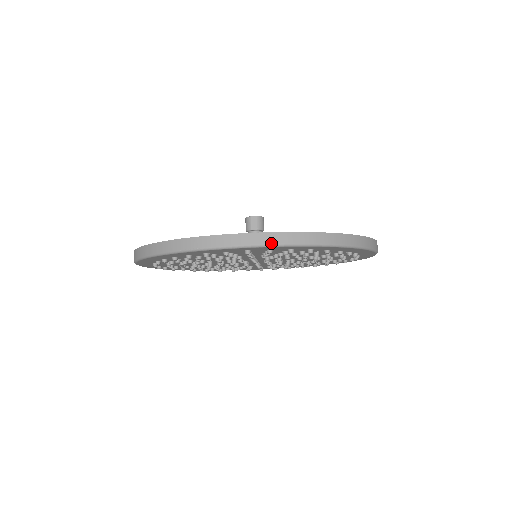
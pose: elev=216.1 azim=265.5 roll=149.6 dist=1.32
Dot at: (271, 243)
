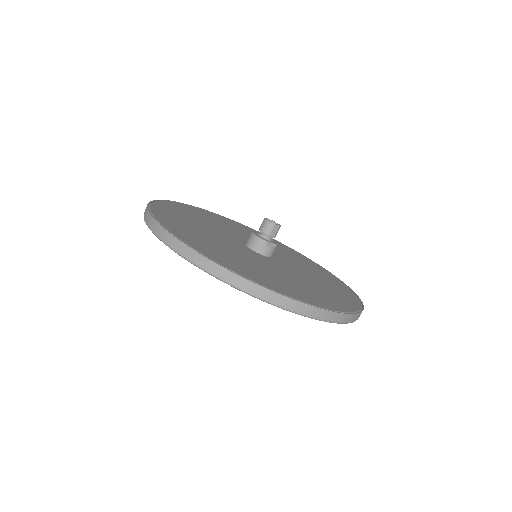
Dot at: (340, 322)
